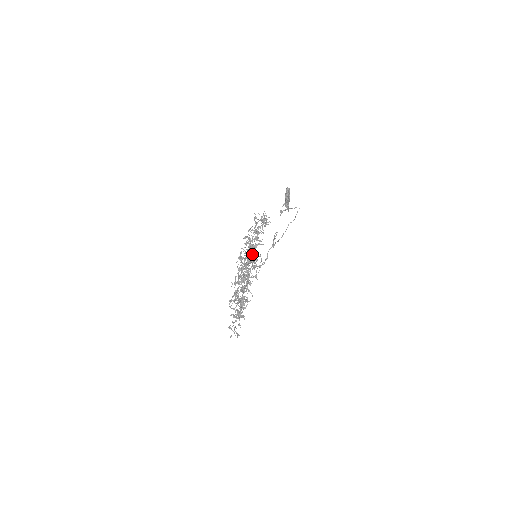
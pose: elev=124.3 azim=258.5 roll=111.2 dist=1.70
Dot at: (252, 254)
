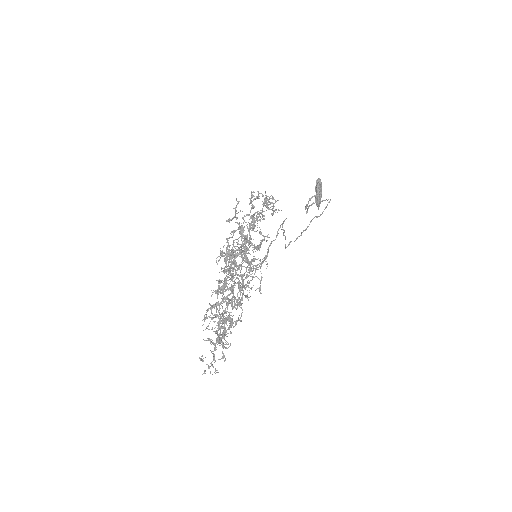
Dot at: (245, 249)
